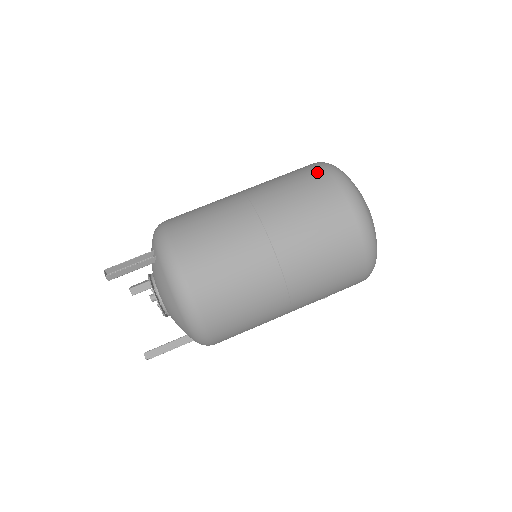
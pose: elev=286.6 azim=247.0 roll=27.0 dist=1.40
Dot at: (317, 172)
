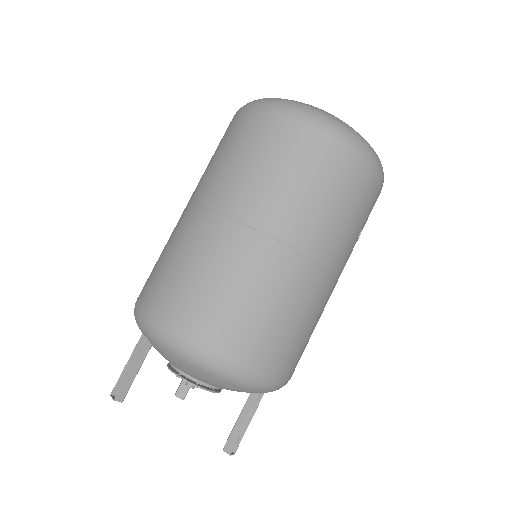
Dot at: (234, 122)
